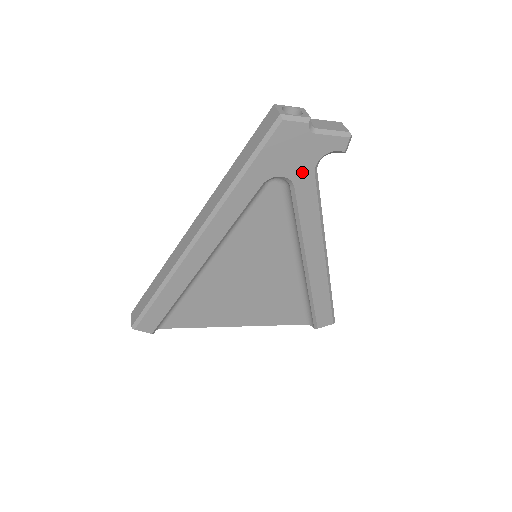
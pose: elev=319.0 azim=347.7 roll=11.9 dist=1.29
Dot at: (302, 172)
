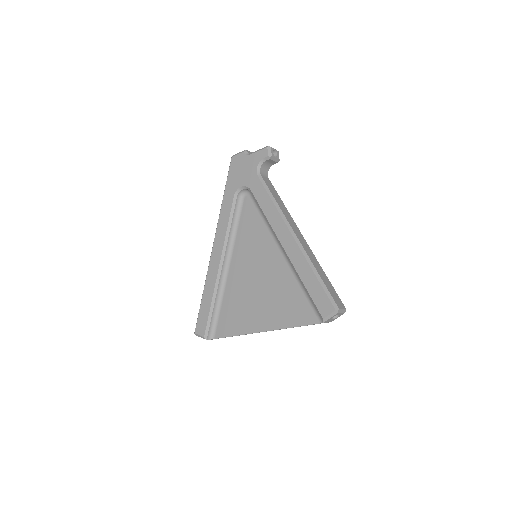
Dot at: (251, 179)
